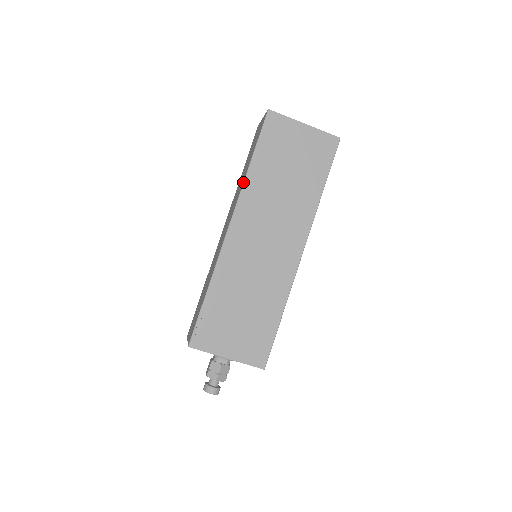
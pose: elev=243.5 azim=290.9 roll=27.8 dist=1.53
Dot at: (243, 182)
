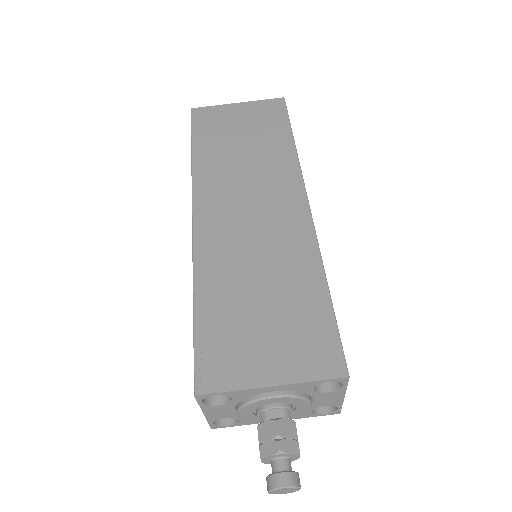
Dot at: (191, 171)
